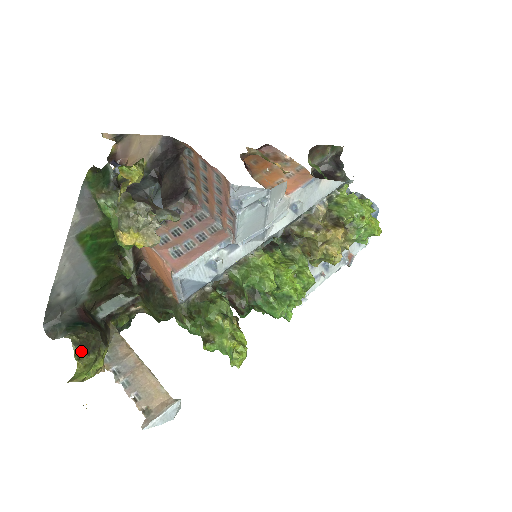
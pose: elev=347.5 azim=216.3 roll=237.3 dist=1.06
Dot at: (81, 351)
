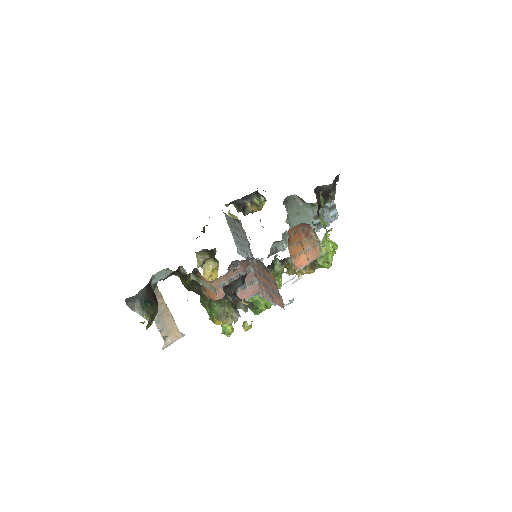
Dot at: (149, 324)
